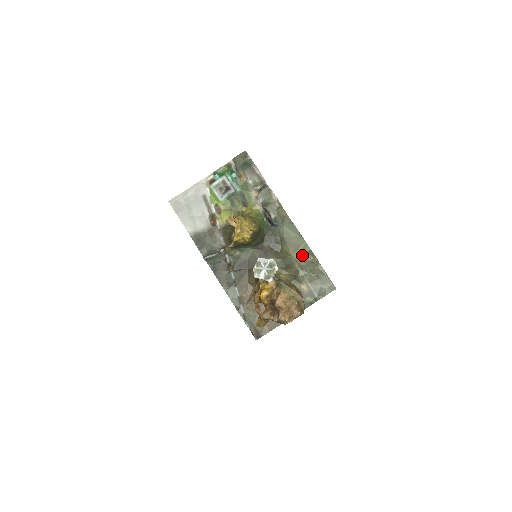
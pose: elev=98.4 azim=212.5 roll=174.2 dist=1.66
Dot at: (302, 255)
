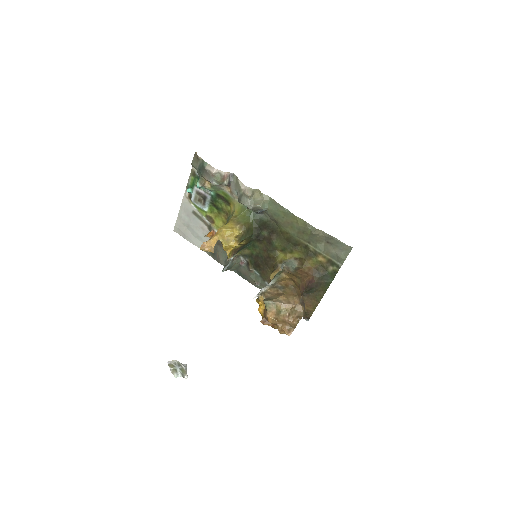
Dot at: (300, 230)
